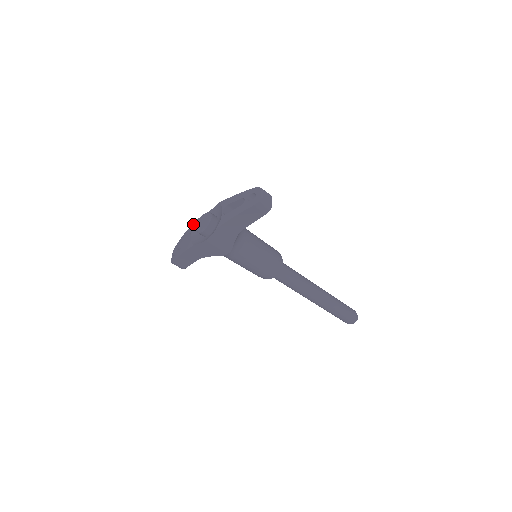
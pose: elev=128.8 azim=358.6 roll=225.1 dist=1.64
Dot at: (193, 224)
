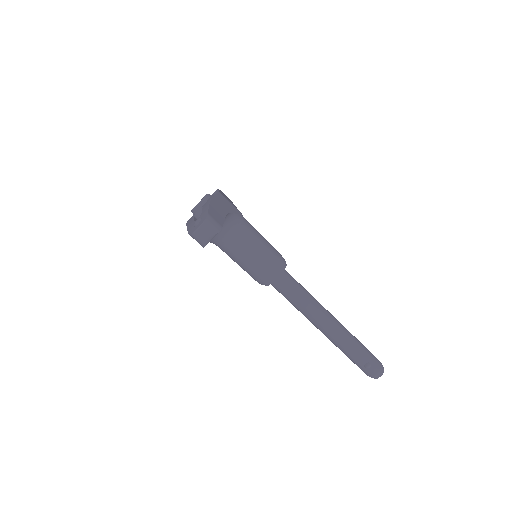
Dot at: (216, 190)
